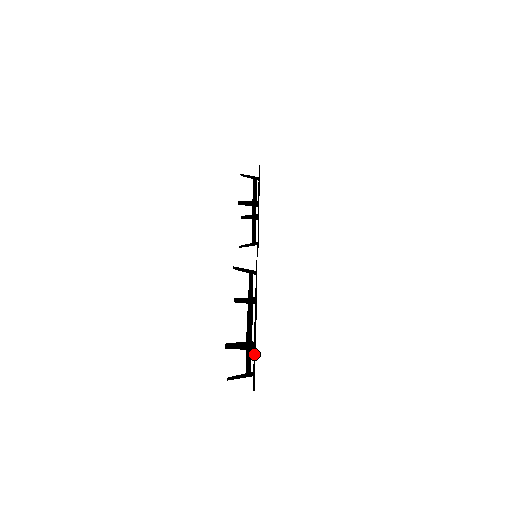
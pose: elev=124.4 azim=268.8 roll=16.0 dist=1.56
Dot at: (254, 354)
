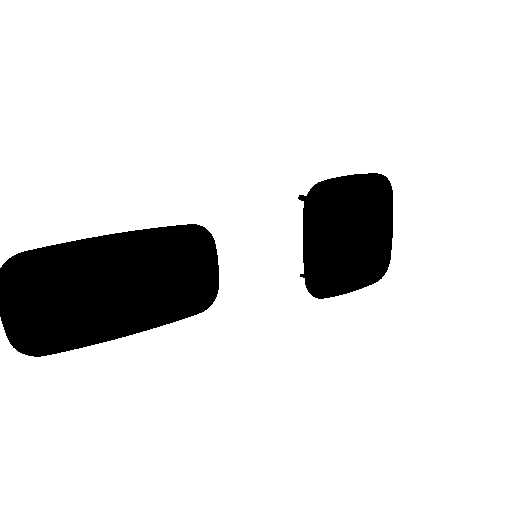
Dot at: (3, 265)
